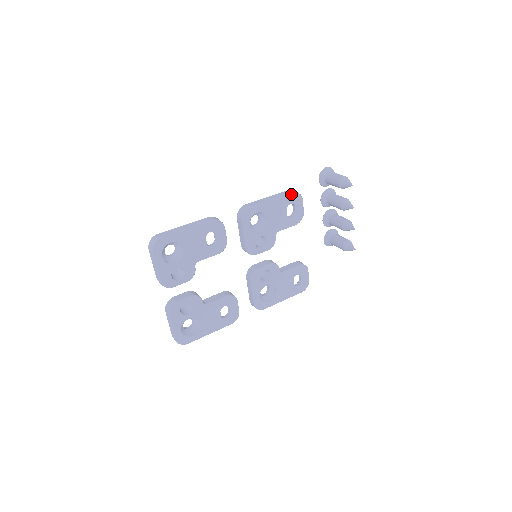
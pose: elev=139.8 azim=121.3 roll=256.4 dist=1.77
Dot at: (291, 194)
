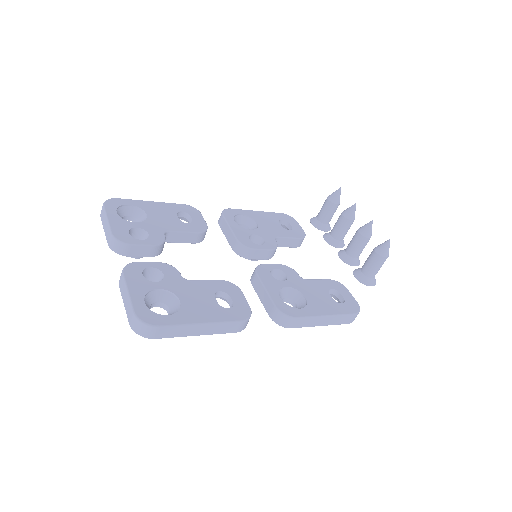
Dot at: (279, 213)
